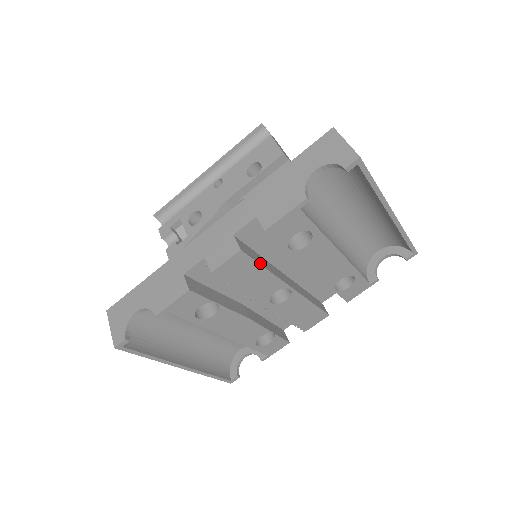
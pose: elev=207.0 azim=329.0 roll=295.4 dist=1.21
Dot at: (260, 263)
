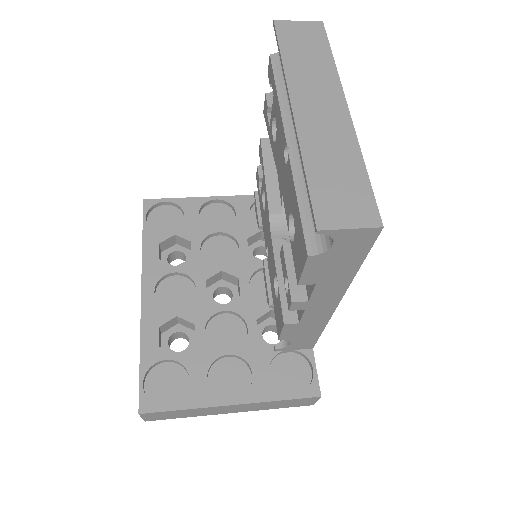
Dot at: occluded
